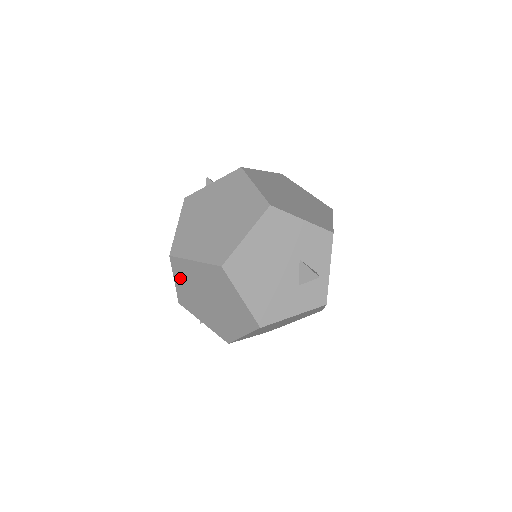
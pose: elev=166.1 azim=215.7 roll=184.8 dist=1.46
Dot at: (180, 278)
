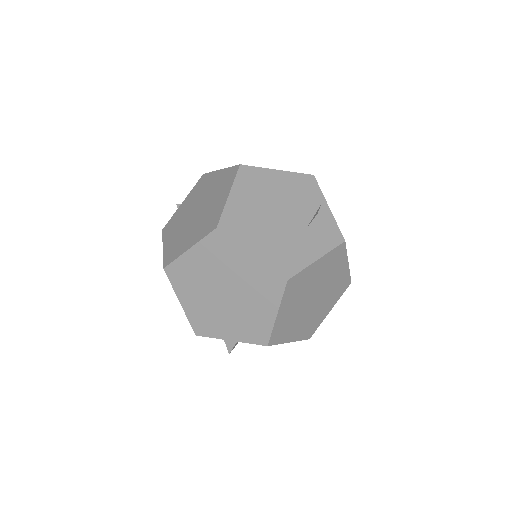
Dot at: (184, 292)
